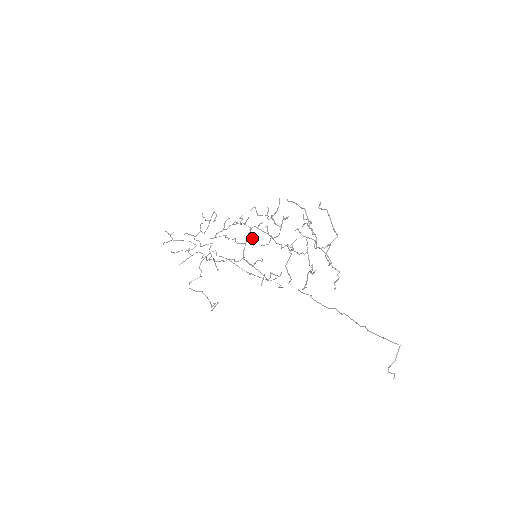
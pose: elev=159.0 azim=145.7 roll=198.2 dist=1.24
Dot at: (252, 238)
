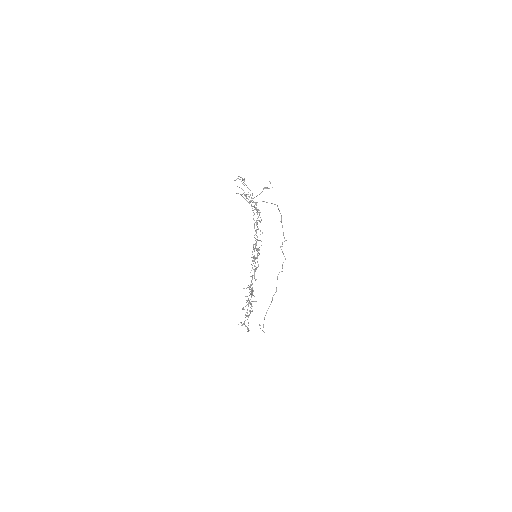
Dot at: occluded
